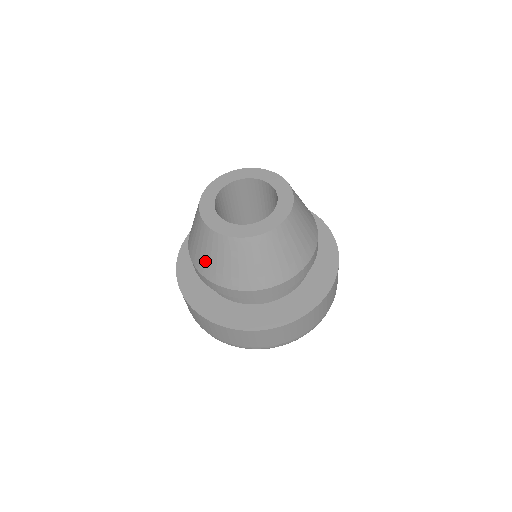
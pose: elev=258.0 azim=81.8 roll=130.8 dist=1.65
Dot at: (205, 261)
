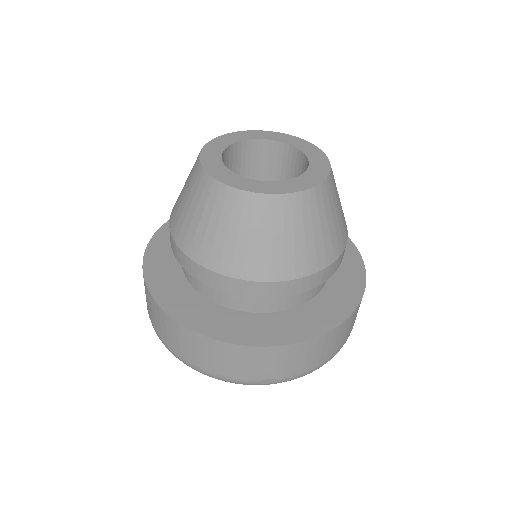
Dot at: (190, 227)
